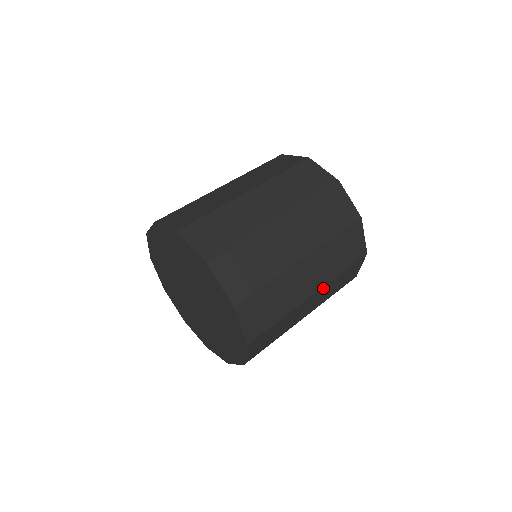
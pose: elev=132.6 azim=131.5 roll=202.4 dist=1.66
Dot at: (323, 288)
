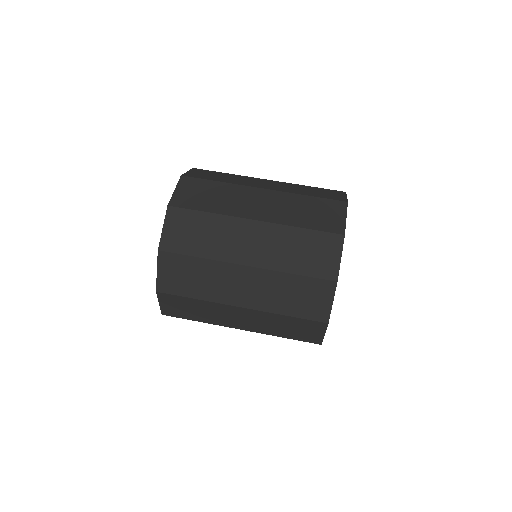
Dot at: (258, 312)
